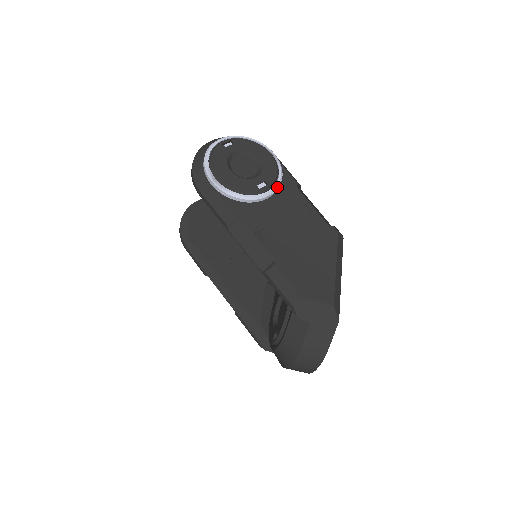
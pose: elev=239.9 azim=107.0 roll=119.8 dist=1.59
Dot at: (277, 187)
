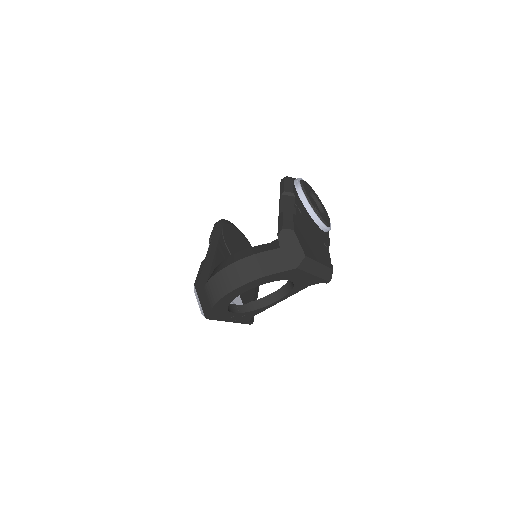
Dot at: (322, 224)
